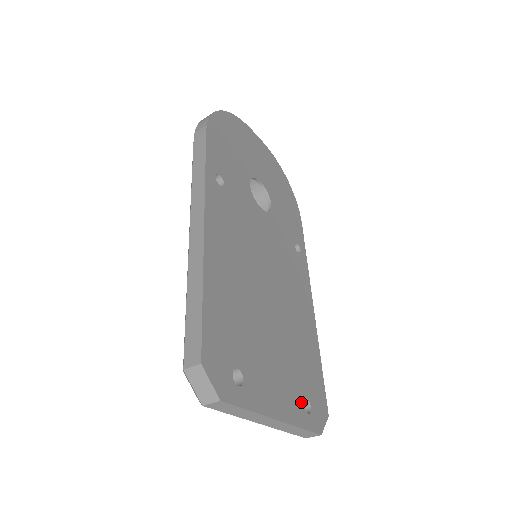
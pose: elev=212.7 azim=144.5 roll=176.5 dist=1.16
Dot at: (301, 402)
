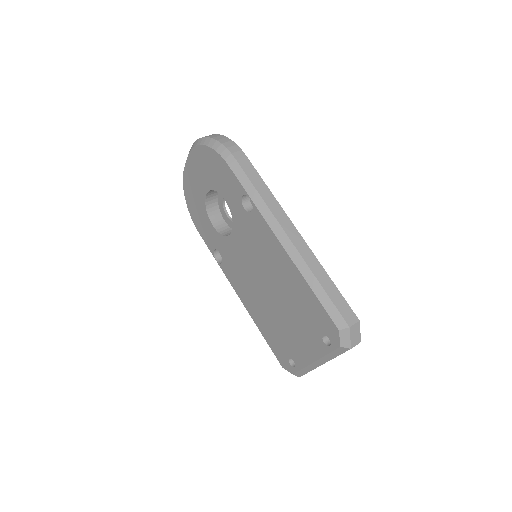
Dot at: occluded
